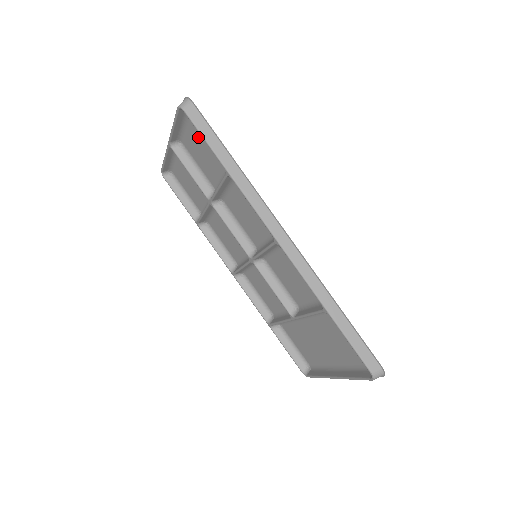
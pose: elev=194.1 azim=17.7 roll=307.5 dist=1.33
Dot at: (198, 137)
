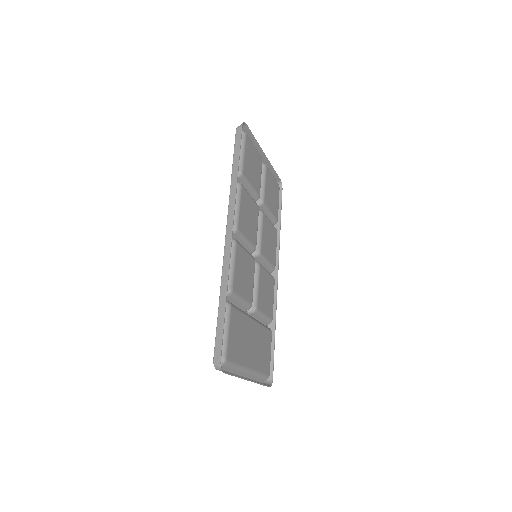
Dot at: (251, 153)
